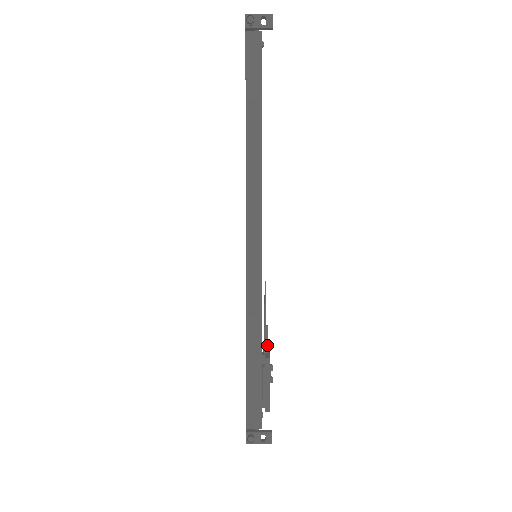
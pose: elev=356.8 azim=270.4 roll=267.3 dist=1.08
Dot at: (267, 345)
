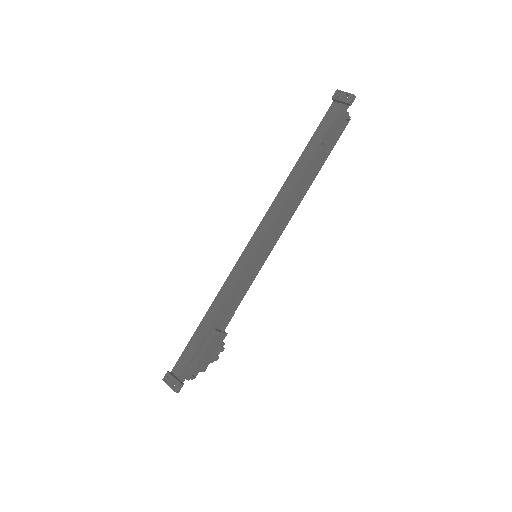
Dot at: (226, 326)
